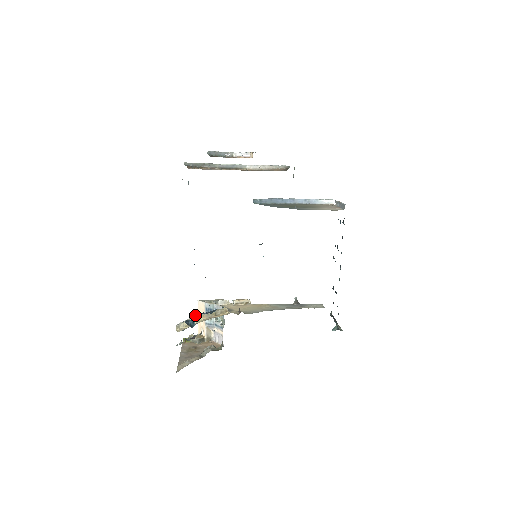
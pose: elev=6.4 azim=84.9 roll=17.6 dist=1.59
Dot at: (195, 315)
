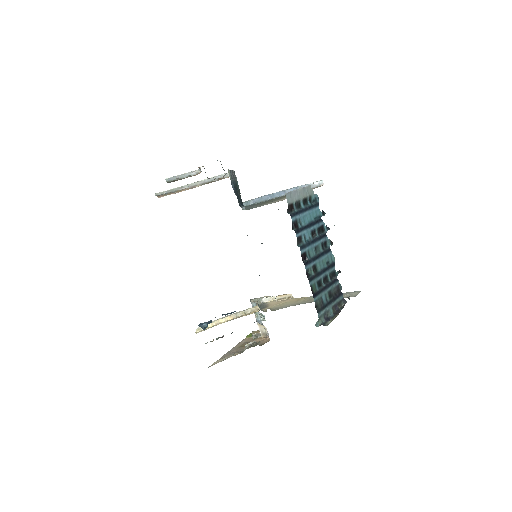
Dot at: occluded
